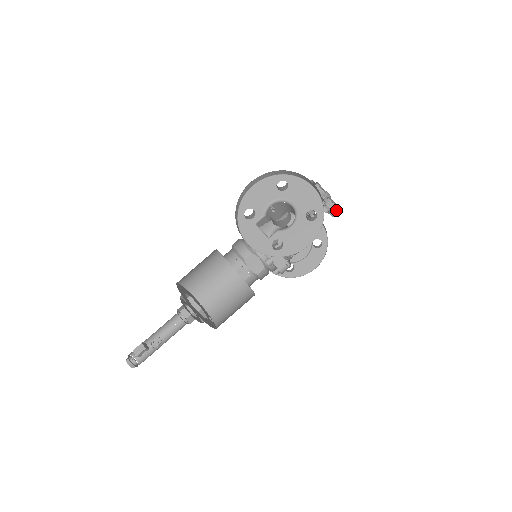
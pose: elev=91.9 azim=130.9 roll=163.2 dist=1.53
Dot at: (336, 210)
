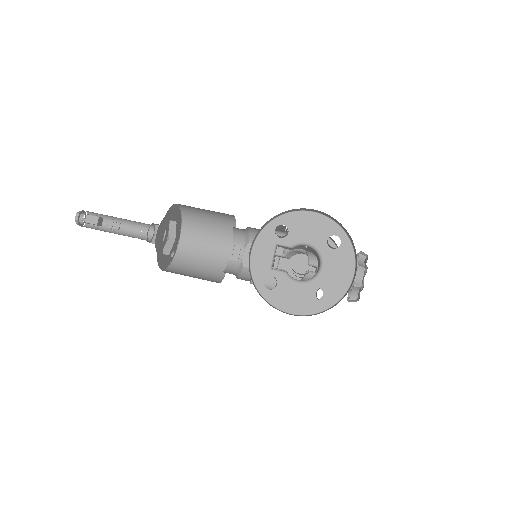
Dot at: occluded
